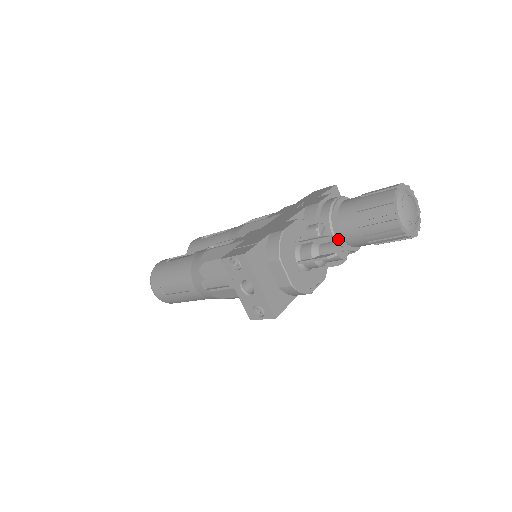
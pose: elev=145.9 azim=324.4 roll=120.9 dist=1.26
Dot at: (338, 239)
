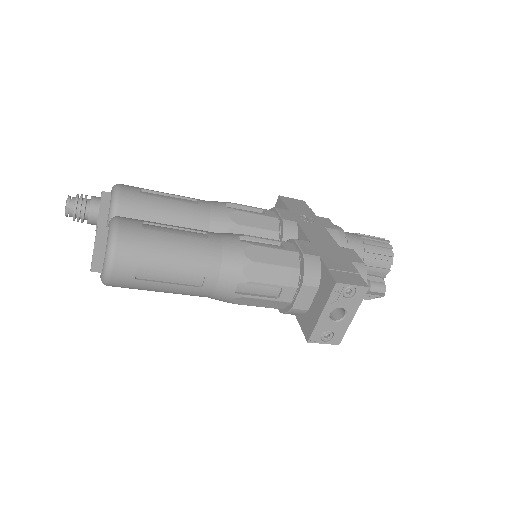
Dot at: (384, 281)
